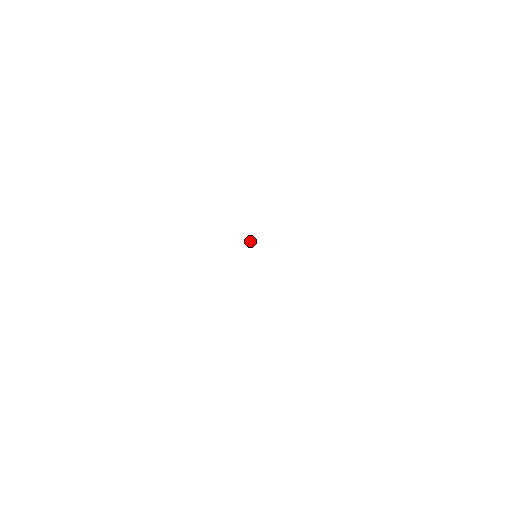
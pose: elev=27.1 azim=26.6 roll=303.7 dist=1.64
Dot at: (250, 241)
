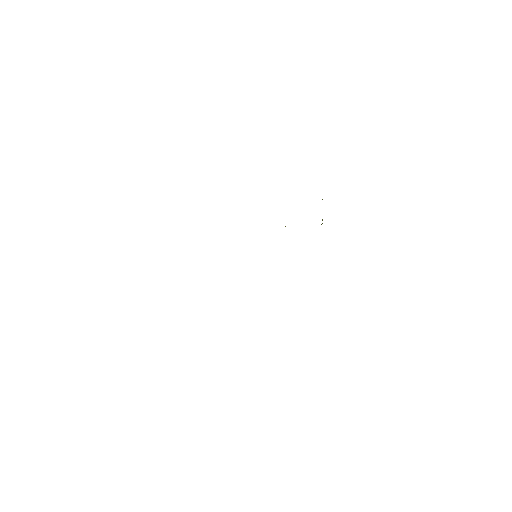
Dot at: occluded
